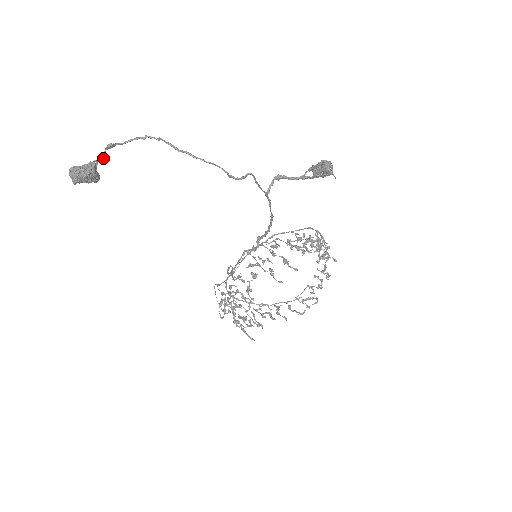
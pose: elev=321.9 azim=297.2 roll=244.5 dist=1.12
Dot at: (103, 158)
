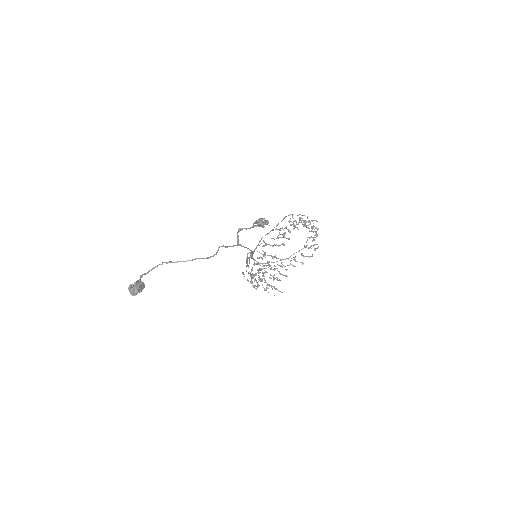
Dot at: occluded
